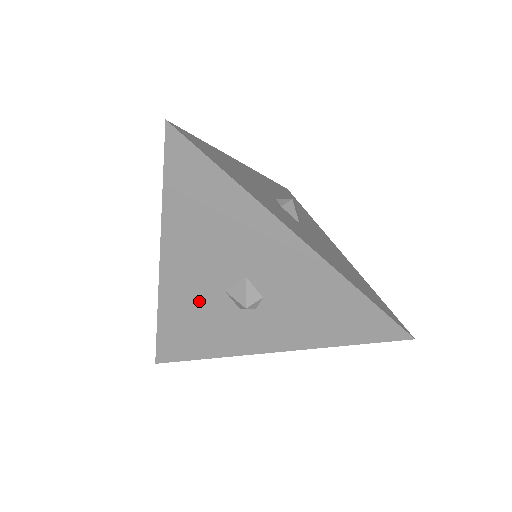
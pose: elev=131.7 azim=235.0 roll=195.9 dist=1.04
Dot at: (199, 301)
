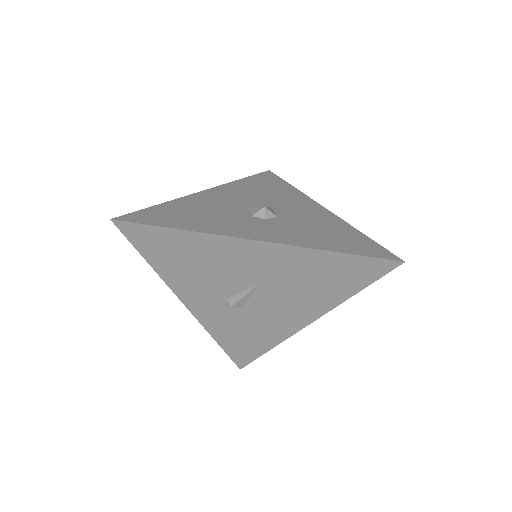
Dot at: (218, 206)
